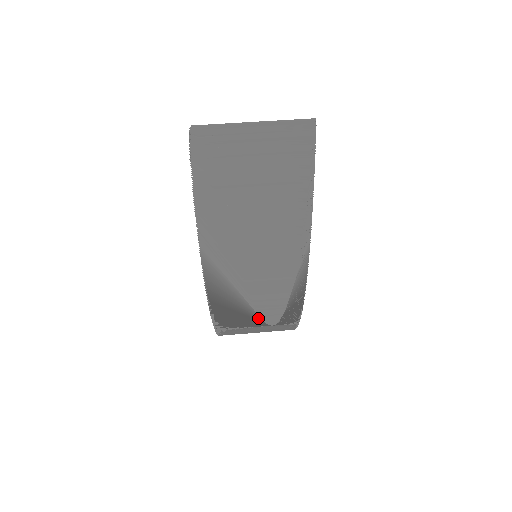
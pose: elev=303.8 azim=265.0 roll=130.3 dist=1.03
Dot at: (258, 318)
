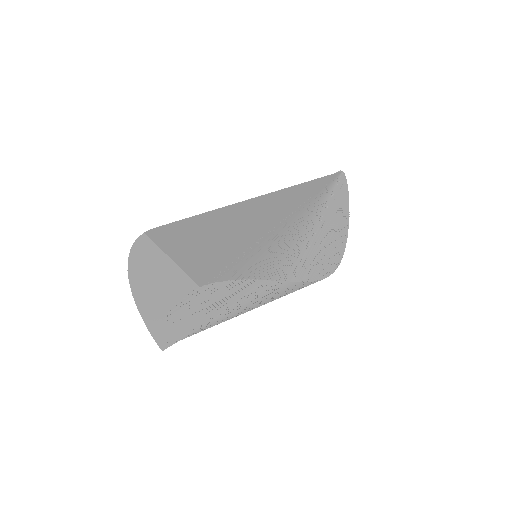
Dot at: occluded
